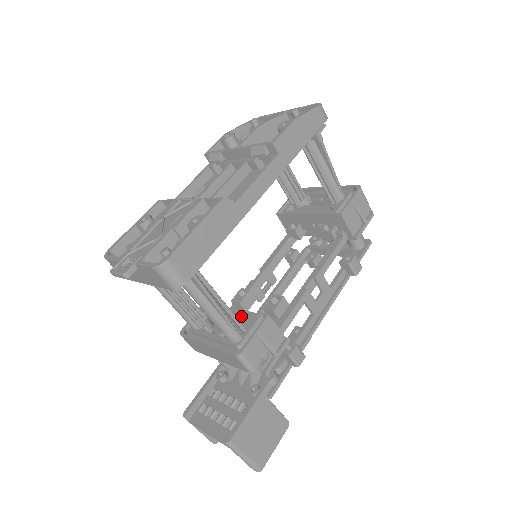
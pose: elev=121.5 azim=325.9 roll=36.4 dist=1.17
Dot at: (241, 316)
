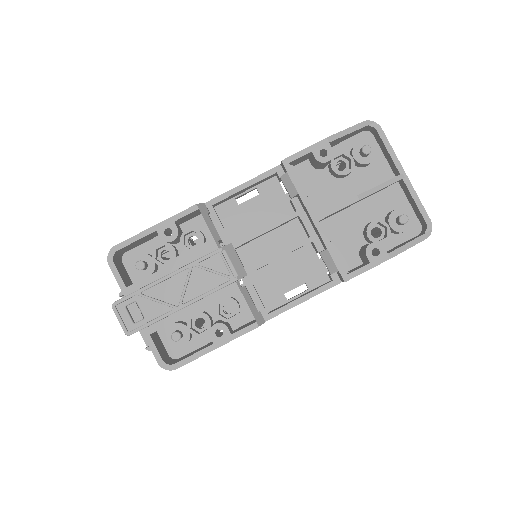
Dot at: occluded
